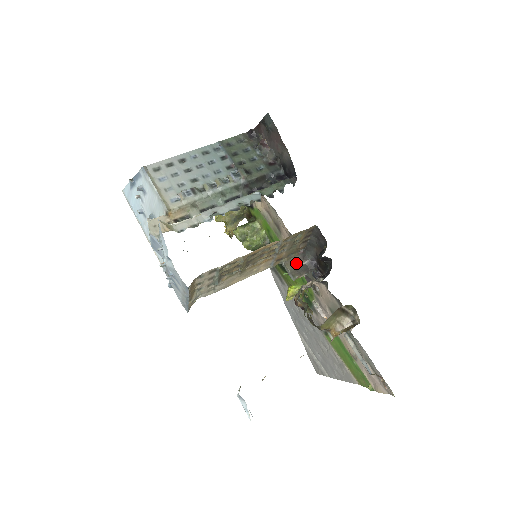
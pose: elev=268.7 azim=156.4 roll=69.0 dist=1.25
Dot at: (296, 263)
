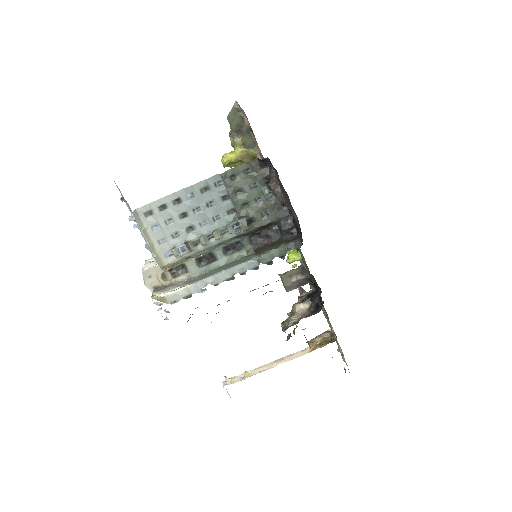
Dot at: (293, 276)
